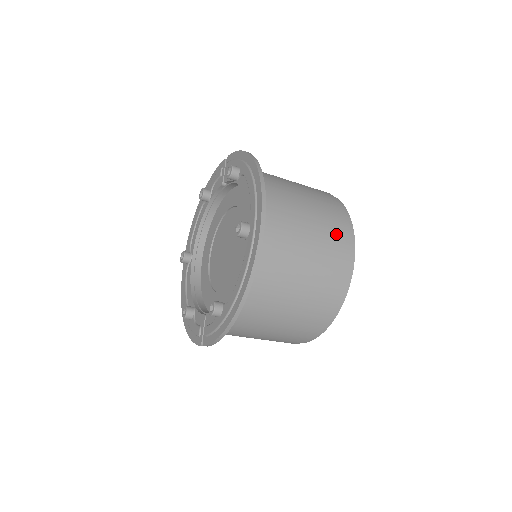
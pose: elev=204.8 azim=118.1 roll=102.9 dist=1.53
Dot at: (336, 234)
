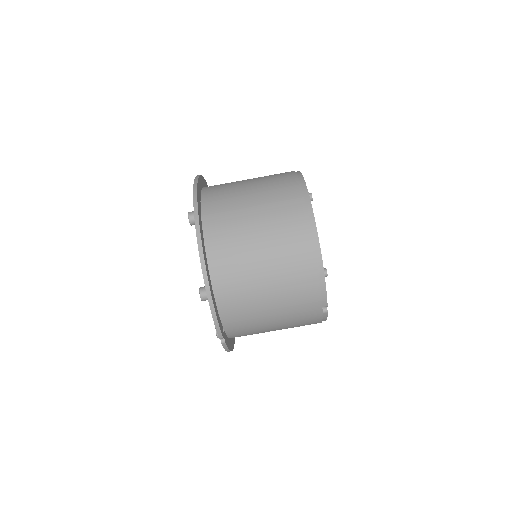
Dot at: (282, 185)
